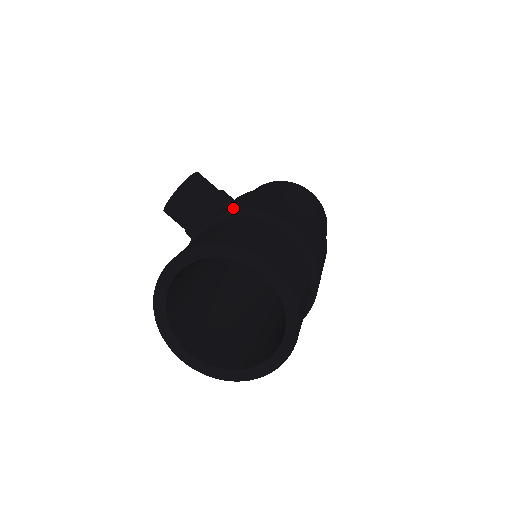
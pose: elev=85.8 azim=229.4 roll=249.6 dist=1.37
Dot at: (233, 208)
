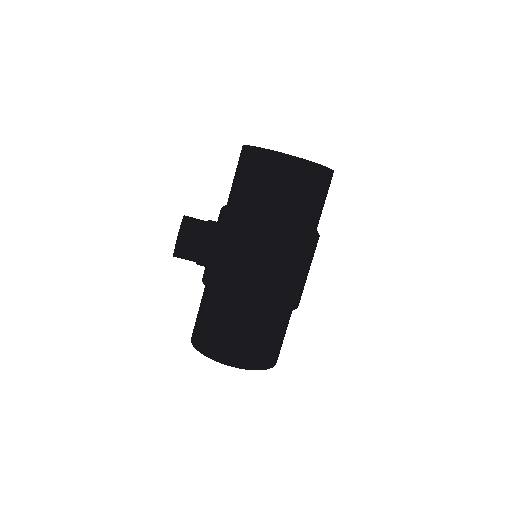
Dot at: (213, 282)
